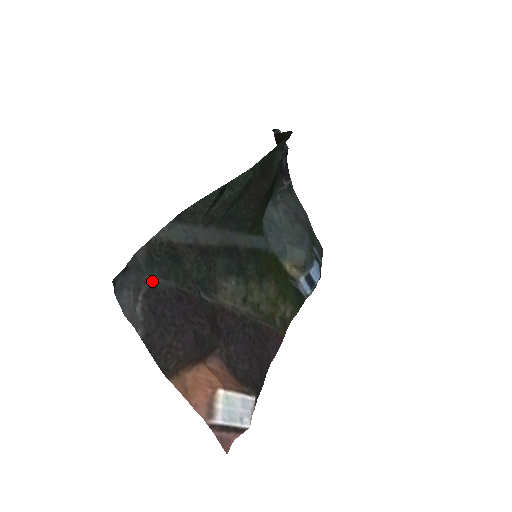
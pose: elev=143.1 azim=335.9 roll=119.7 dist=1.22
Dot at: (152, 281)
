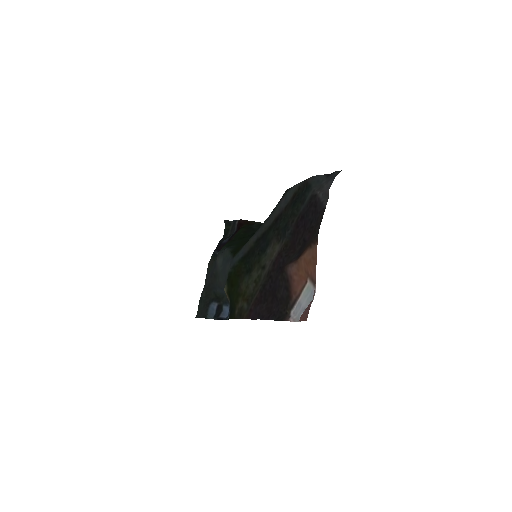
Dot at: (310, 195)
